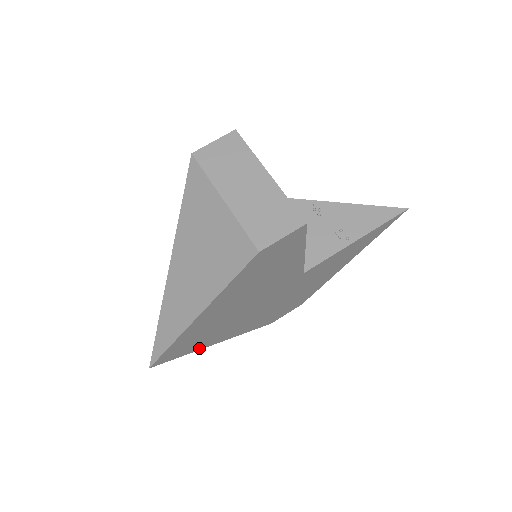
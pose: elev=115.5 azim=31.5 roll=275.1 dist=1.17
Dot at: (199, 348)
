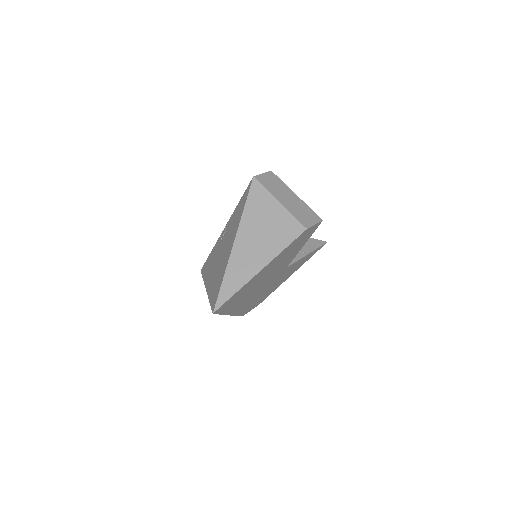
Dot at: (226, 312)
